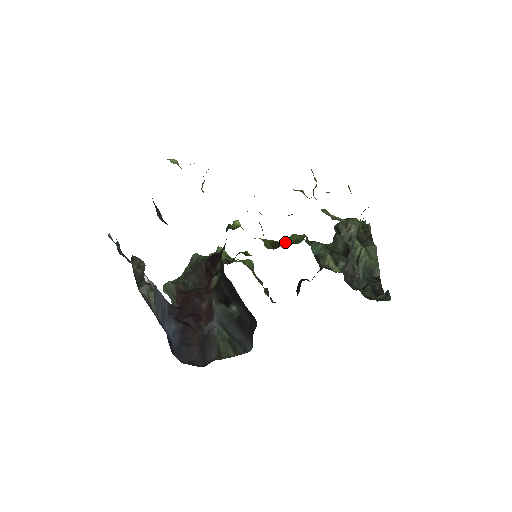
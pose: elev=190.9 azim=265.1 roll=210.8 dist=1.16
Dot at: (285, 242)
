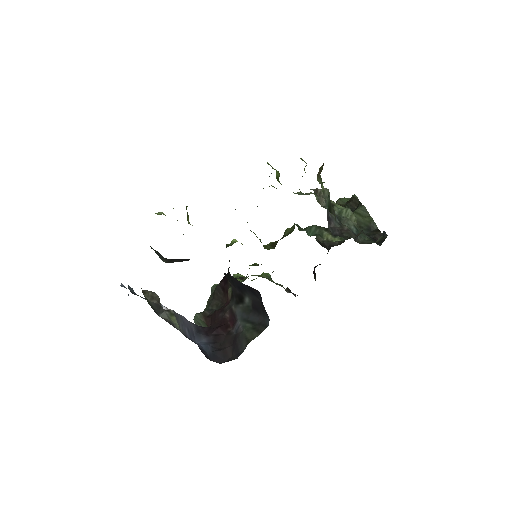
Dot at: (281, 238)
